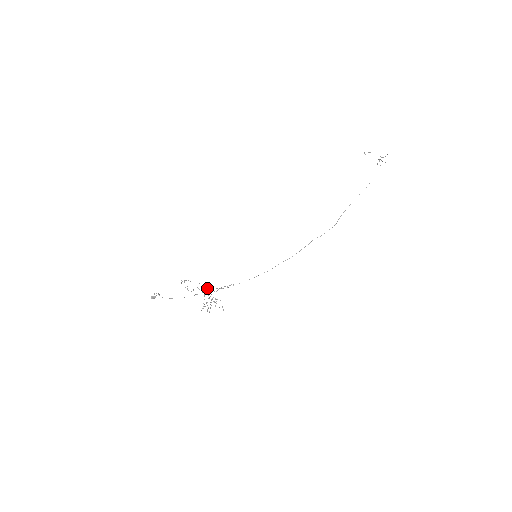
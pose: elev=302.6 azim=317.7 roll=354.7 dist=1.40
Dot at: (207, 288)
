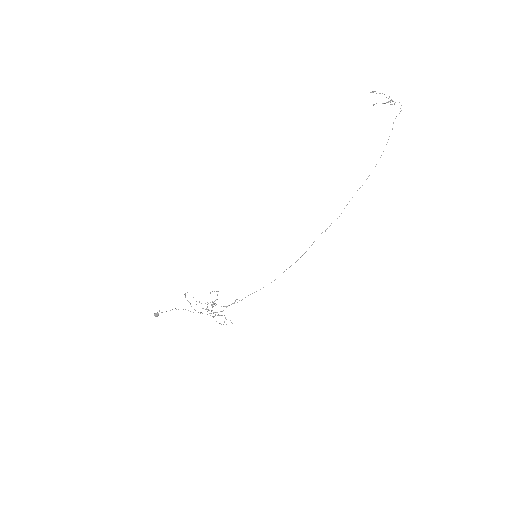
Dot at: occluded
